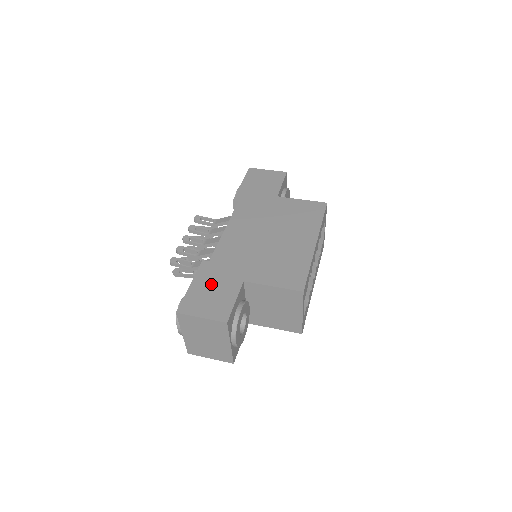
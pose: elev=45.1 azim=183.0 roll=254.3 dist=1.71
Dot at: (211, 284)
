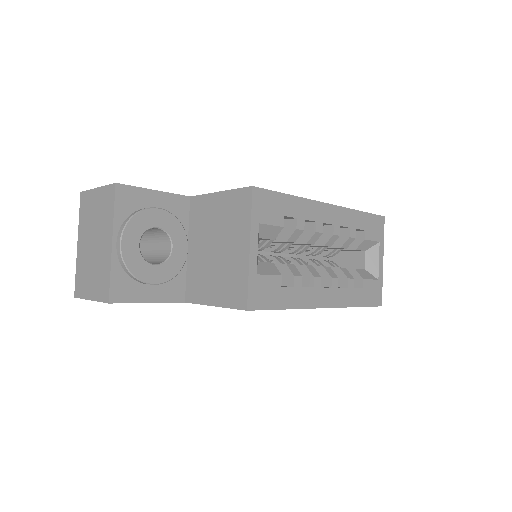
Dot at: occluded
